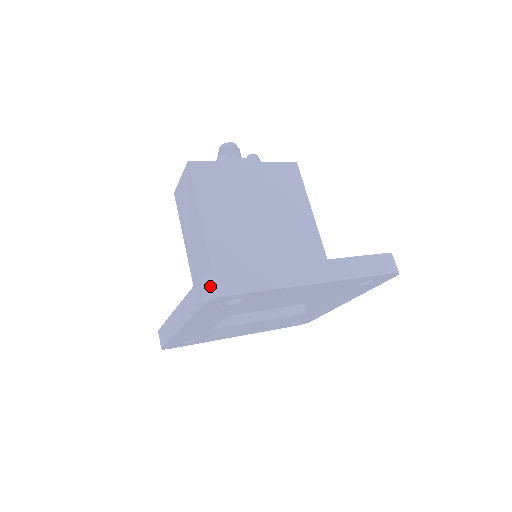
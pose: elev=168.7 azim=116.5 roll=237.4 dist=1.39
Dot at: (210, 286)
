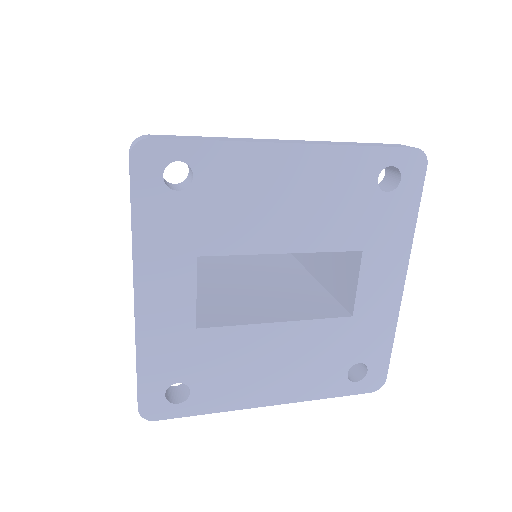
Dot at: (135, 141)
